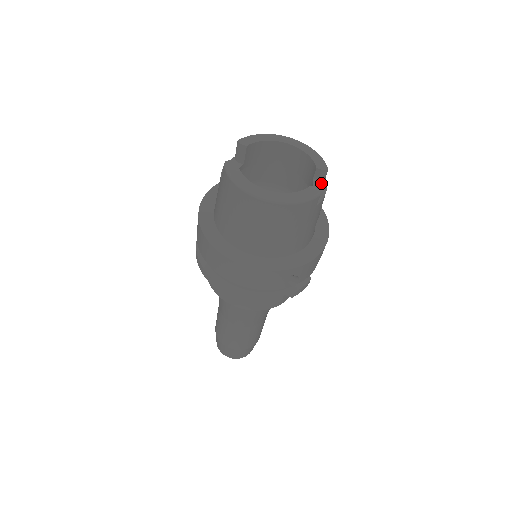
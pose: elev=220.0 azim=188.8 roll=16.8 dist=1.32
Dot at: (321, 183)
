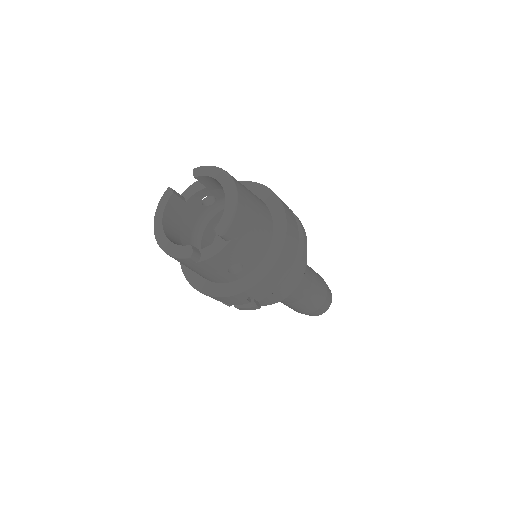
Dot at: (222, 243)
